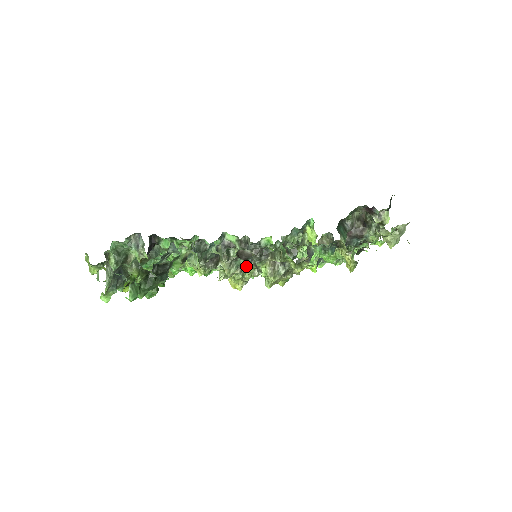
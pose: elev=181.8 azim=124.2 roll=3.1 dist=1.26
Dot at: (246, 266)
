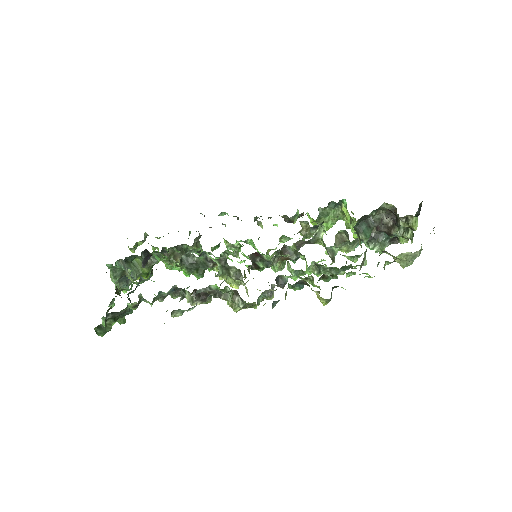
Dot at: occluded
